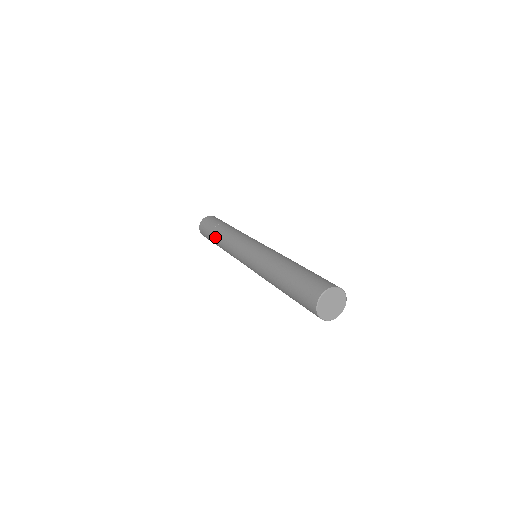
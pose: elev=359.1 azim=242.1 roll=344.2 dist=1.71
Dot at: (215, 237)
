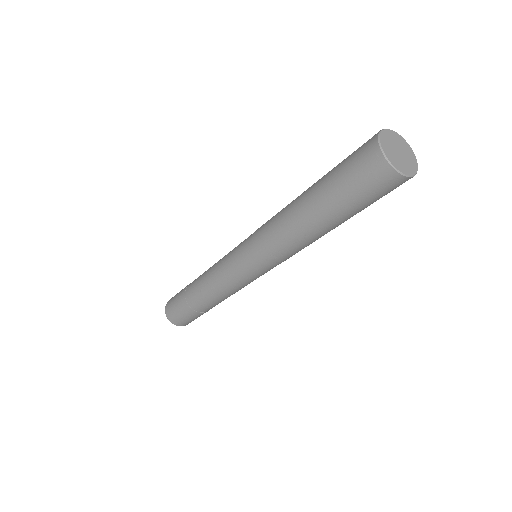
Dot at: (193, 298)
